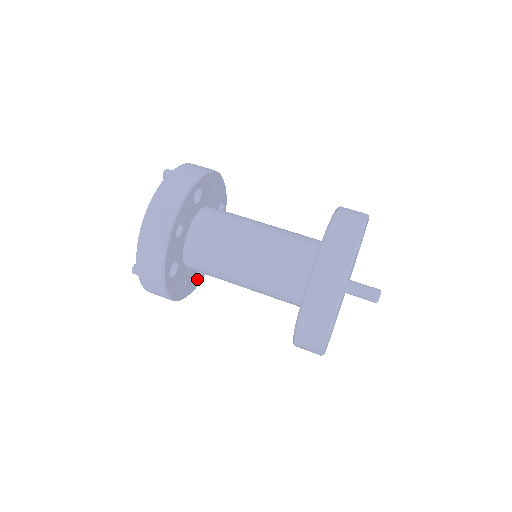
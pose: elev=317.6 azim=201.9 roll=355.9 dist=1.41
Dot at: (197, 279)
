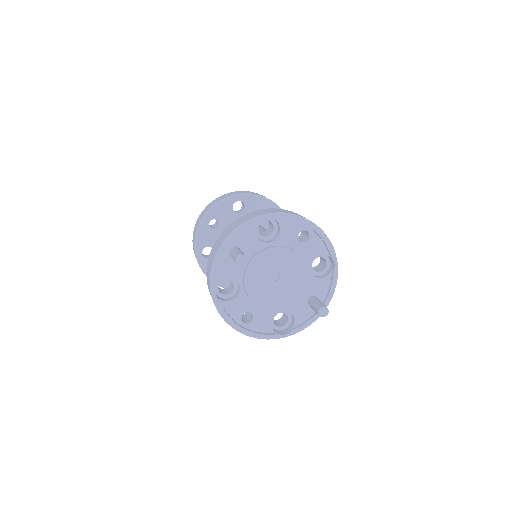
Dot at: occluded
